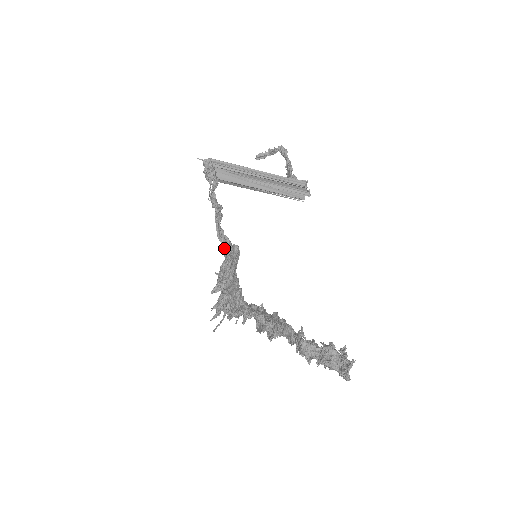
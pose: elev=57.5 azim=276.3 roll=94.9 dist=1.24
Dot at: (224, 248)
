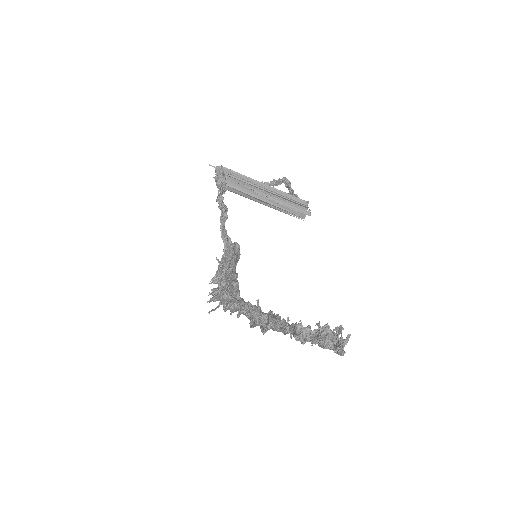
Dot at: (226, 247)
